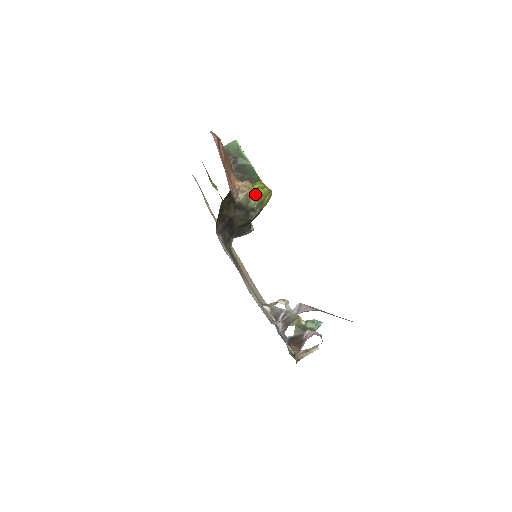
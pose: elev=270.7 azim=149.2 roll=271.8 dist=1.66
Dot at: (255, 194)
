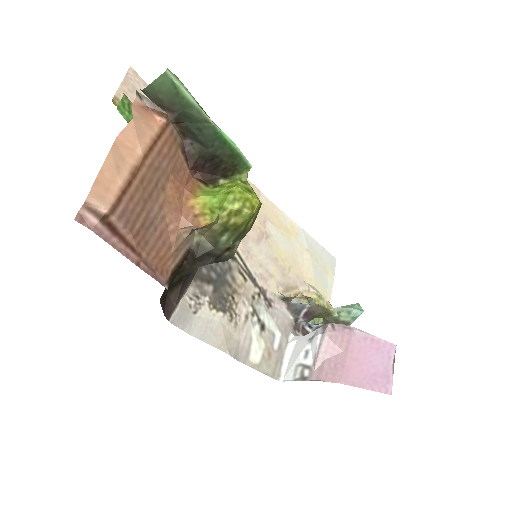
Dot at: (225, 229)
